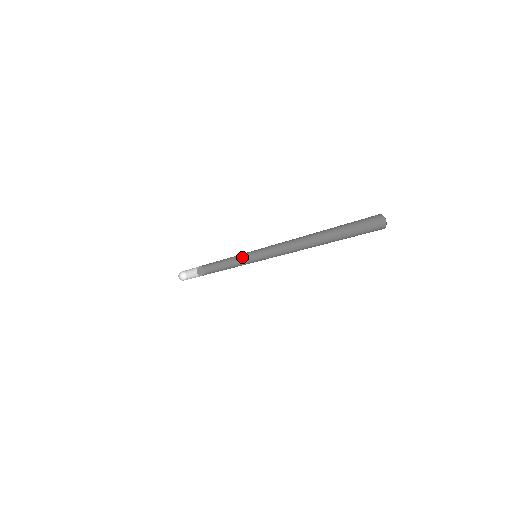
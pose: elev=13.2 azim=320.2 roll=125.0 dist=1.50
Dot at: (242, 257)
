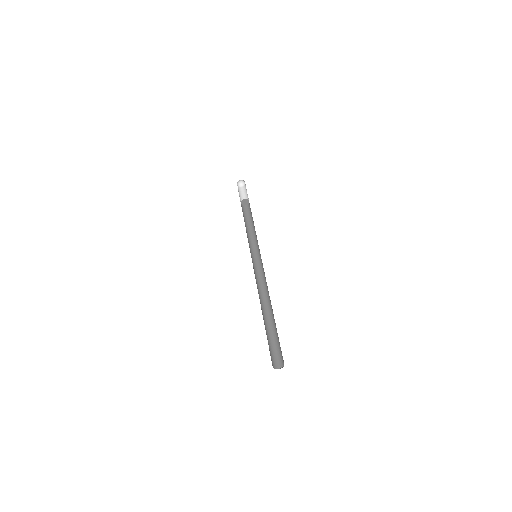
Dot at: occluded
